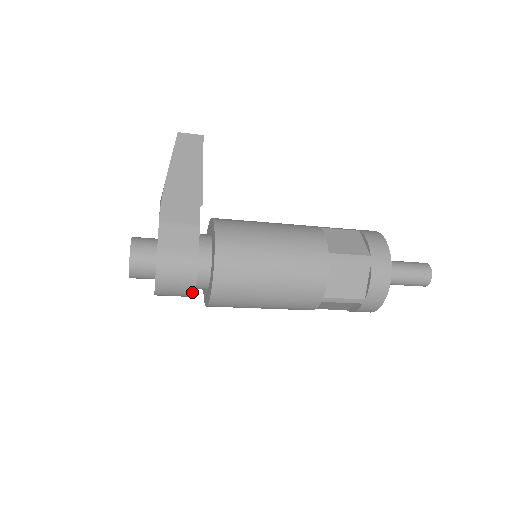
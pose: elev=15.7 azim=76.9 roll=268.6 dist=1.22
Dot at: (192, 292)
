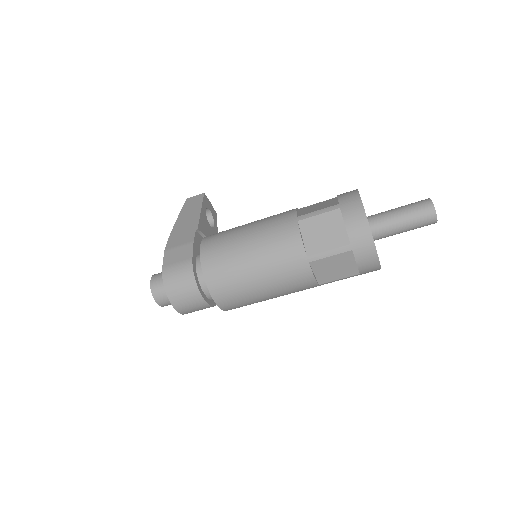
Dot at: (199, 295)
